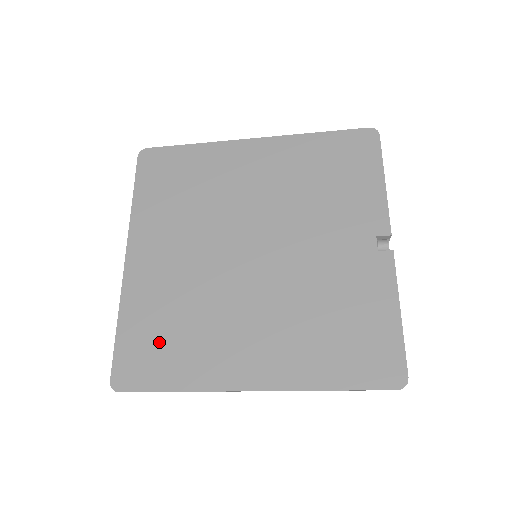
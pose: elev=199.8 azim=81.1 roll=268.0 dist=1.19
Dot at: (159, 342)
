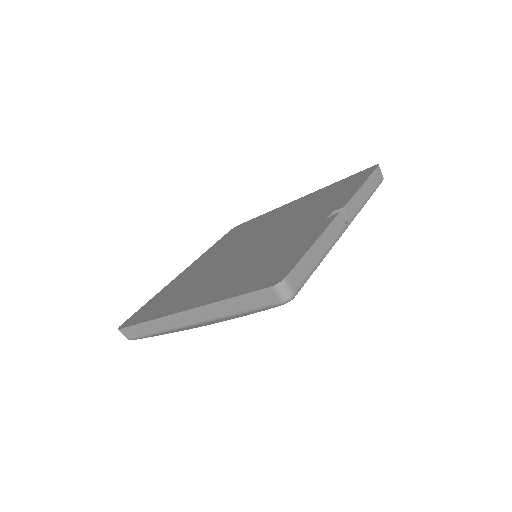
Dot at: (160, 301)
